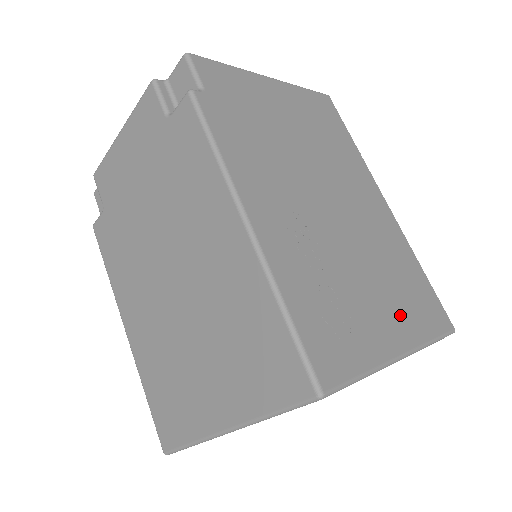
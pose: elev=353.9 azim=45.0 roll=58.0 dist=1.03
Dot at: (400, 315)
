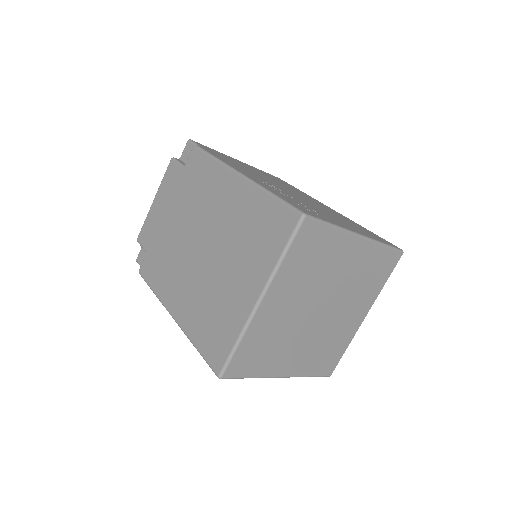
Dot at: (354, 228)
